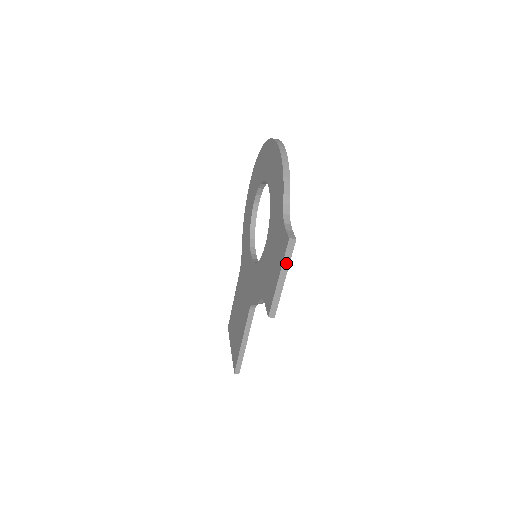
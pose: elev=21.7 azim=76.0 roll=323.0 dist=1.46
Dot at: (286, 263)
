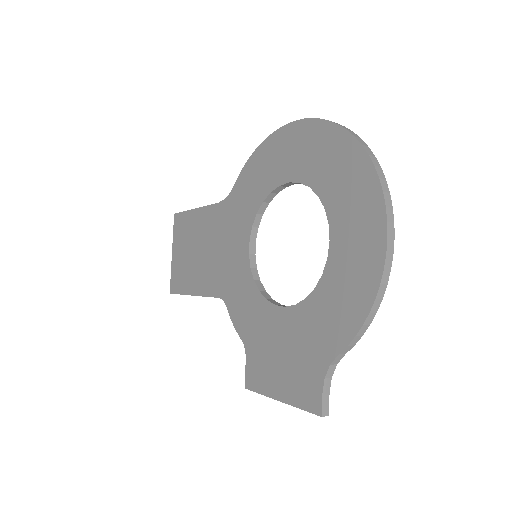
Dot at: (299, 406)
